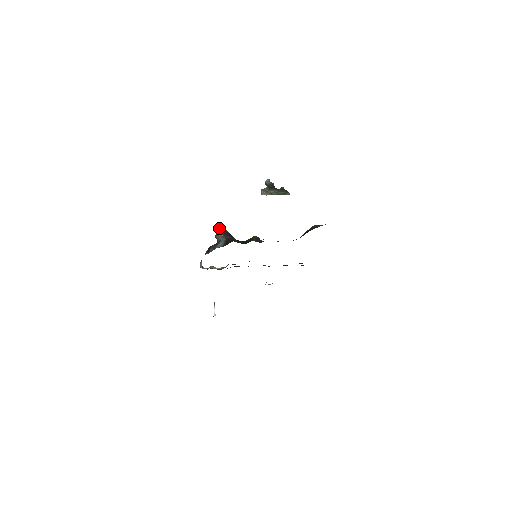
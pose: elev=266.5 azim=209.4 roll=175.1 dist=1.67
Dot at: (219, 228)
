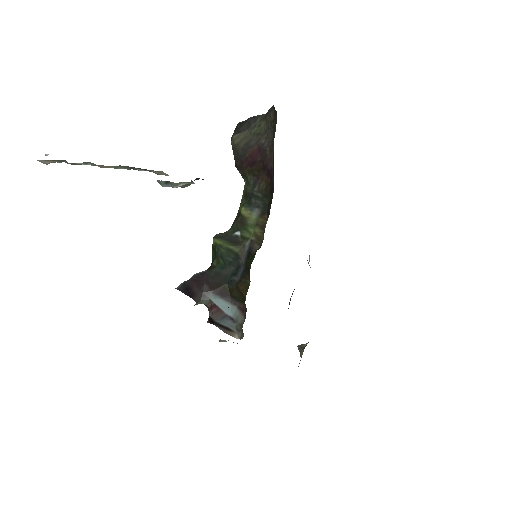
Dot at: occluded
